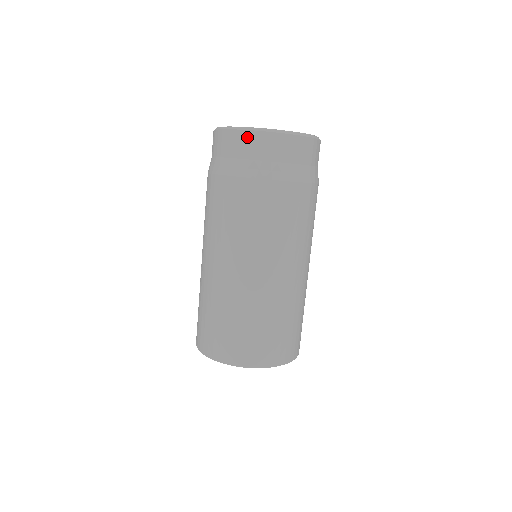
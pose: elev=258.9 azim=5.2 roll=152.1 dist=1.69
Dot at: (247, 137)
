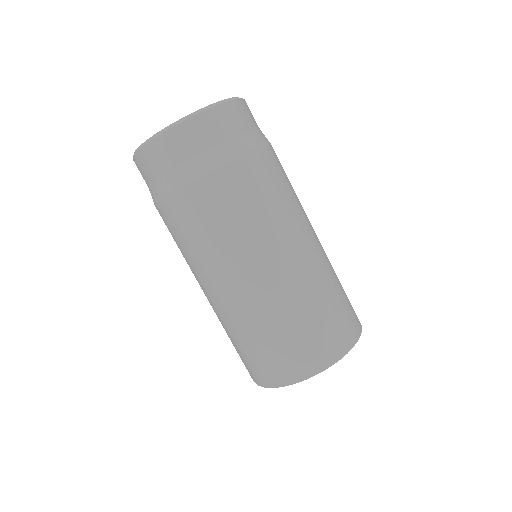
Dot at: (222, 112)
